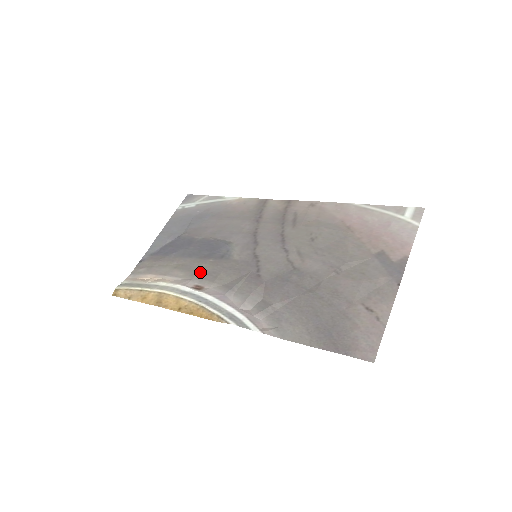
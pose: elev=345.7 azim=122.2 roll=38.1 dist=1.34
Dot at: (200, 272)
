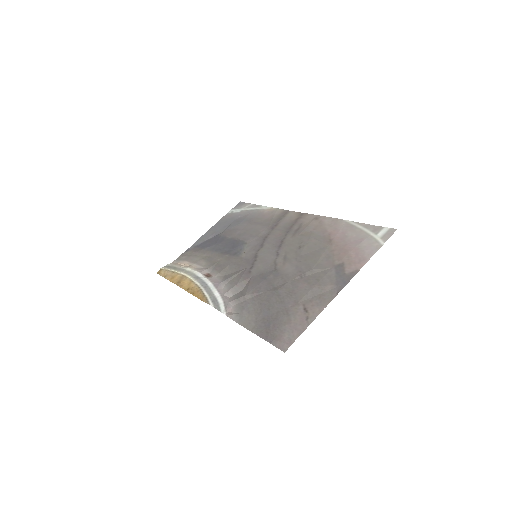
Dot at: (216, 264)
